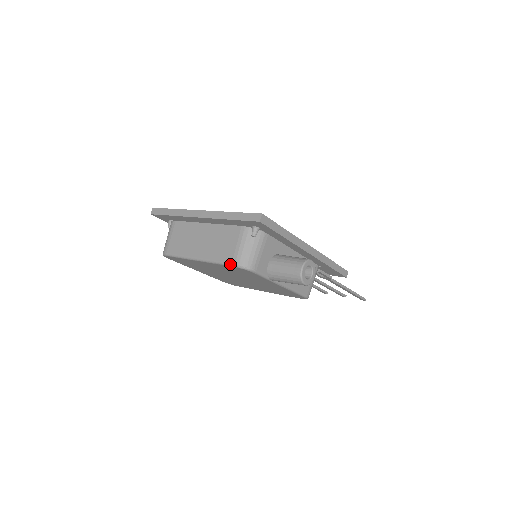
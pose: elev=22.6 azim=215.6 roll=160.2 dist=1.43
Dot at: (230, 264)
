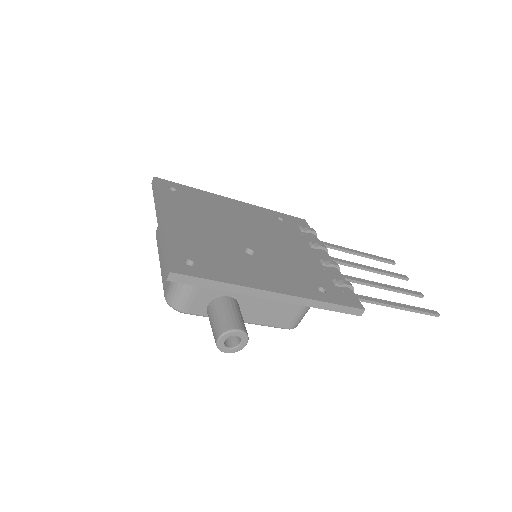
Dot at: (164, 296)
